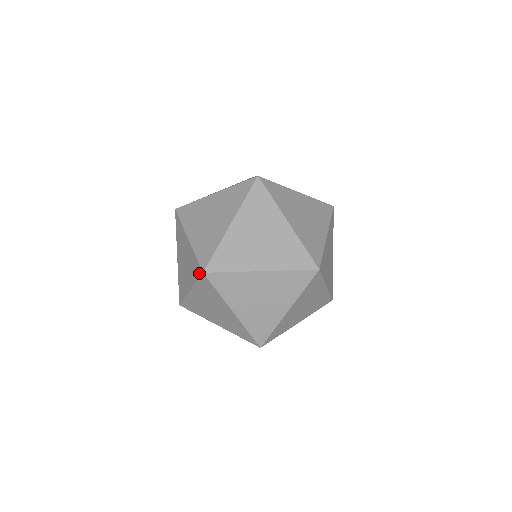
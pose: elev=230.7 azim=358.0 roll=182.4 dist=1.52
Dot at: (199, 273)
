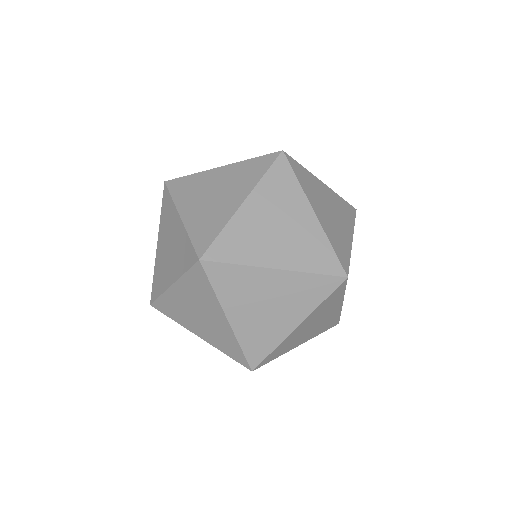
Dot at: occluded
